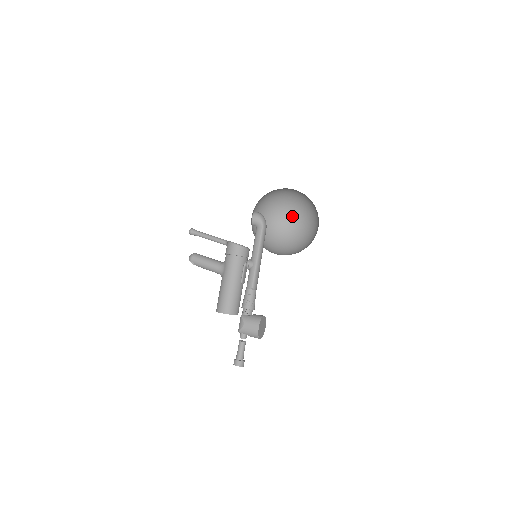
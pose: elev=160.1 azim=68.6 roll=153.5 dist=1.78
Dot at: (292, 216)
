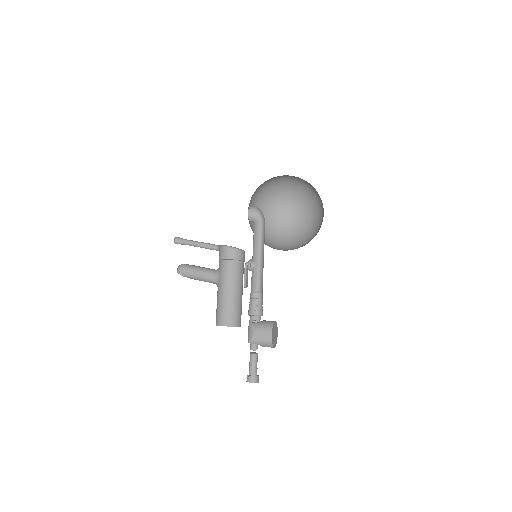
Dot at: (290, 208)
